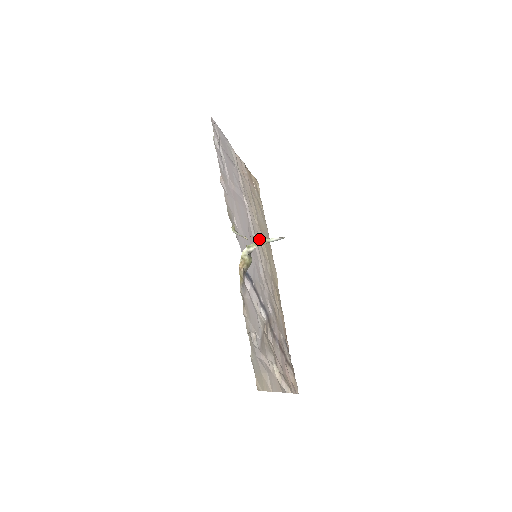
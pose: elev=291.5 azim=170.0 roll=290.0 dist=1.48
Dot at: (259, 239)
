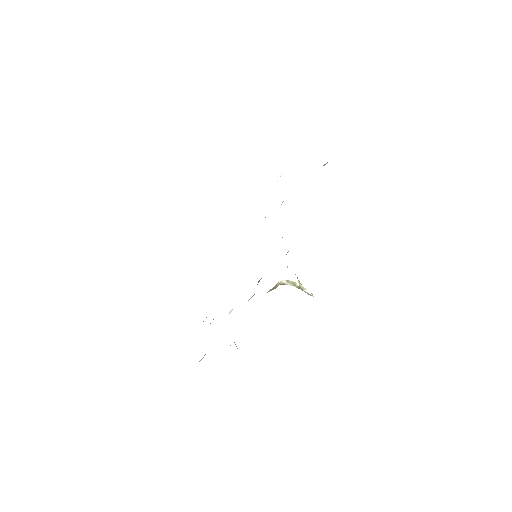
Dot at: (299, 282)
